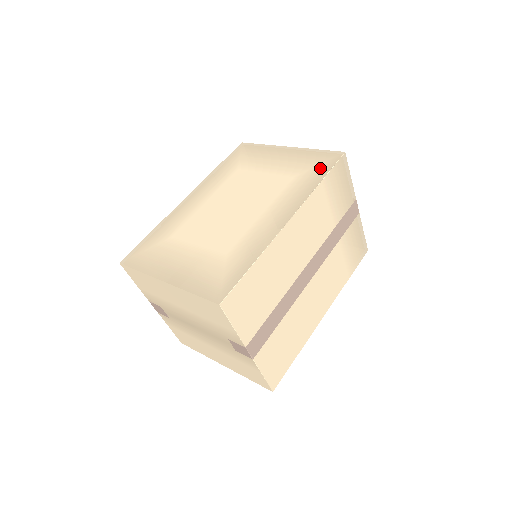
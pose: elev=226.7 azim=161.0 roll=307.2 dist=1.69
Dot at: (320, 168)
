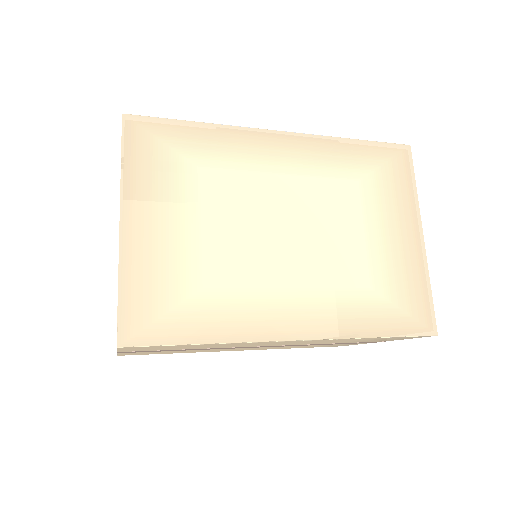
Dot at: (398, 318)
